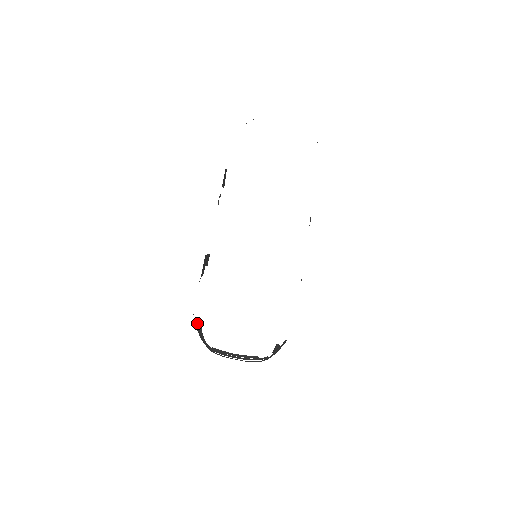
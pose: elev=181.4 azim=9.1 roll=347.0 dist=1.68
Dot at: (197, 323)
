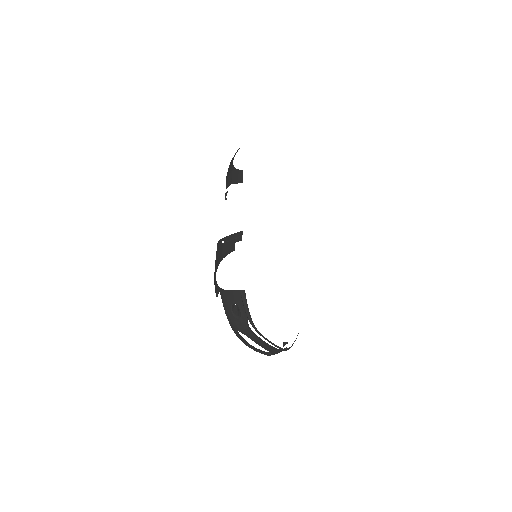
Dot at: (241, 292)
